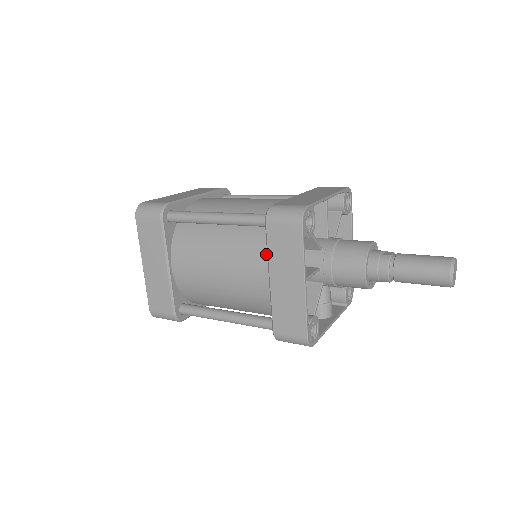
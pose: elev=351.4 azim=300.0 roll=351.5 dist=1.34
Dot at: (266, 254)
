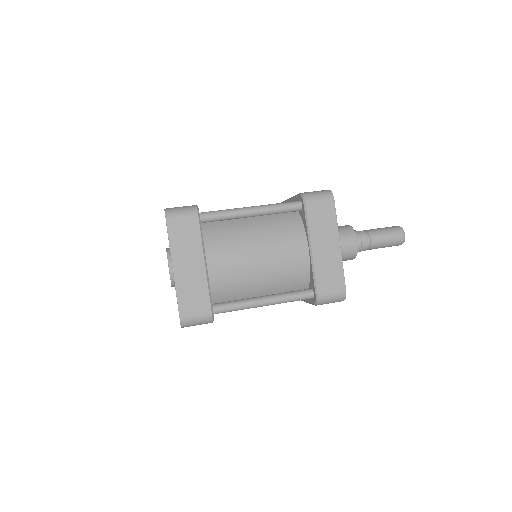
Dot at: (301, 232)
